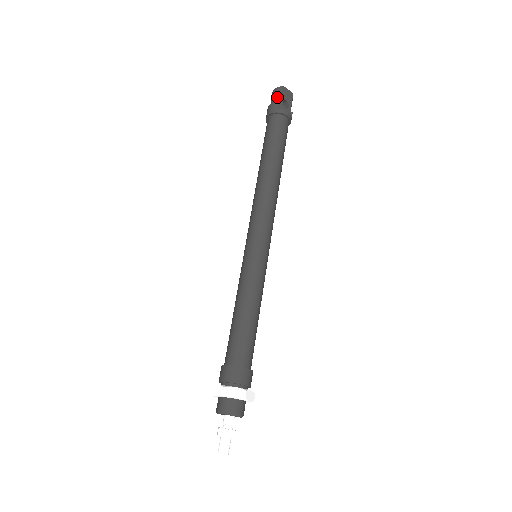
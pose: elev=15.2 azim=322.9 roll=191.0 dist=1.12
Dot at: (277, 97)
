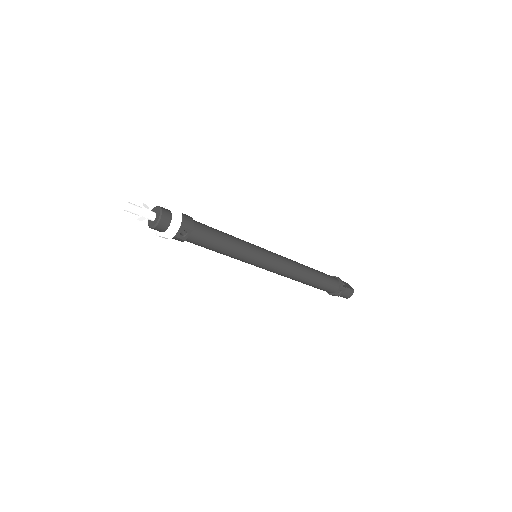
Dot at: occluded
